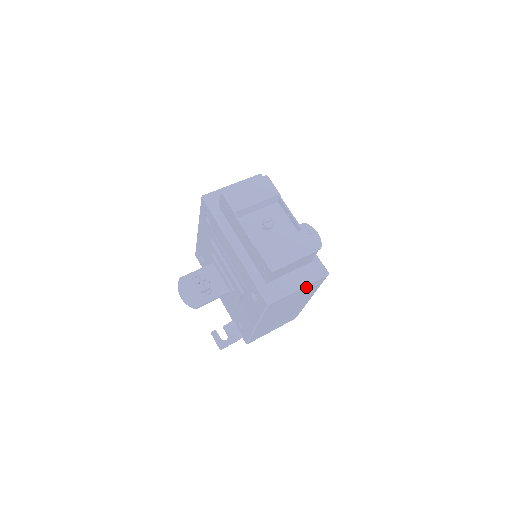
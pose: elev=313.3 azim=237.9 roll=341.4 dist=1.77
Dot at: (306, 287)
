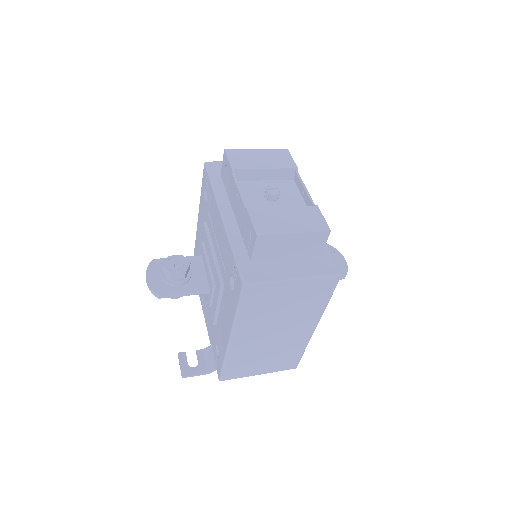
Dot at: (306, 284)
